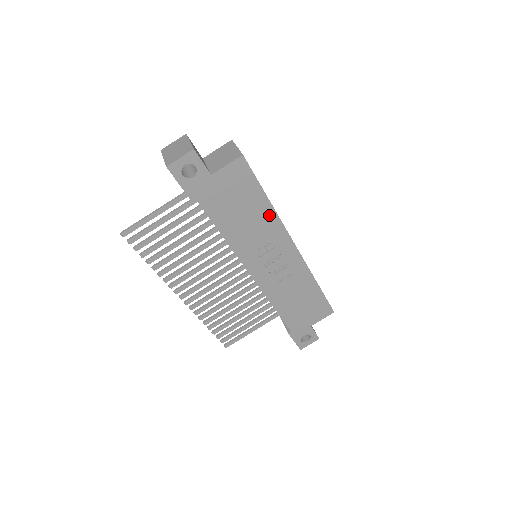
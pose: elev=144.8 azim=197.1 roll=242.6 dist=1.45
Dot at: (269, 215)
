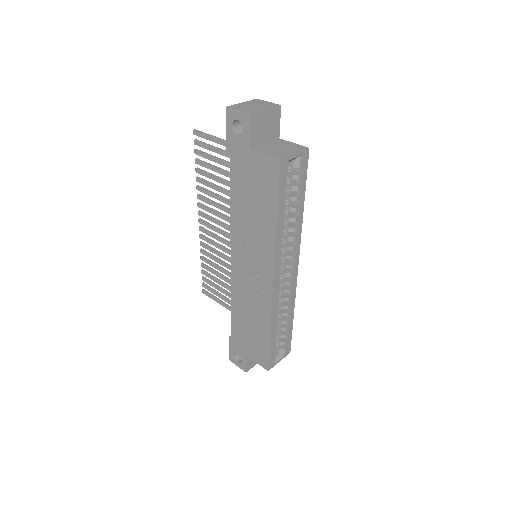
Dot at: (270, 232)
